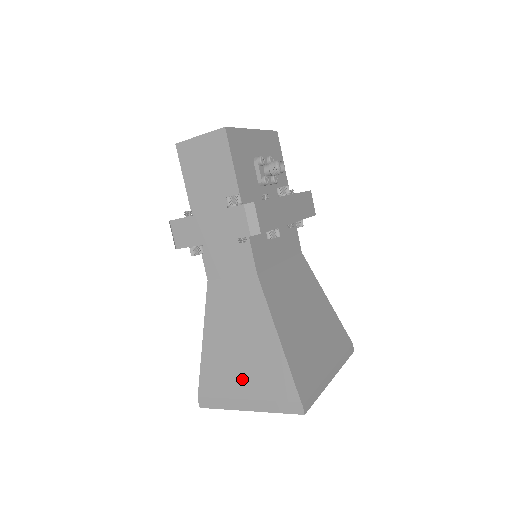
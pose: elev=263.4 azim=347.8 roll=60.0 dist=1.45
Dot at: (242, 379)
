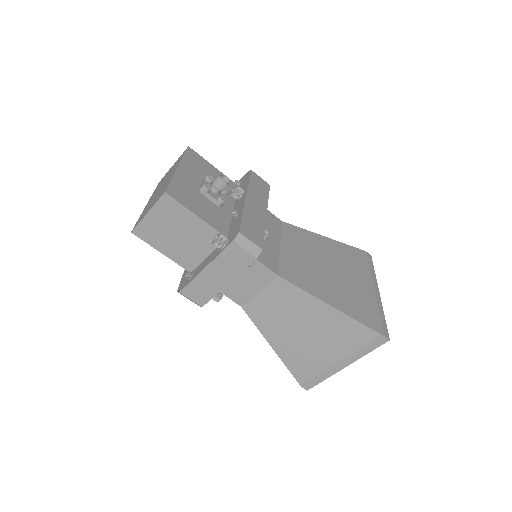
Dot at: (325, 351)
